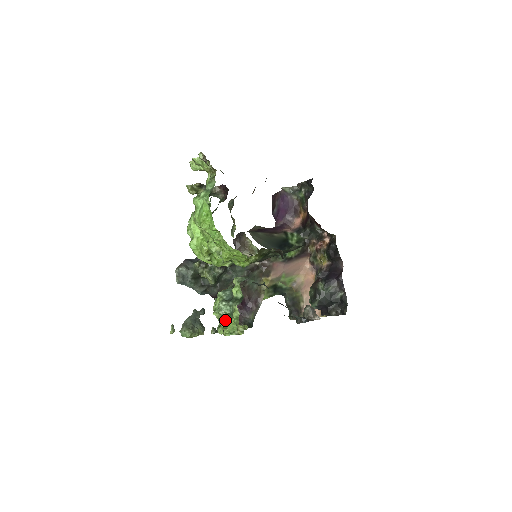
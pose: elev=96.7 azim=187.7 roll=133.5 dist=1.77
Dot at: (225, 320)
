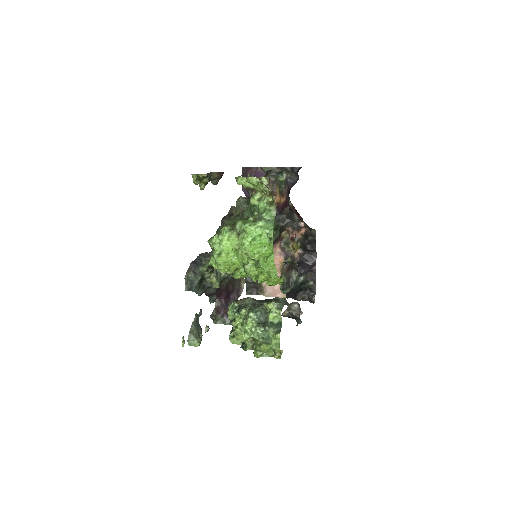
Dot at: (265, 347)
